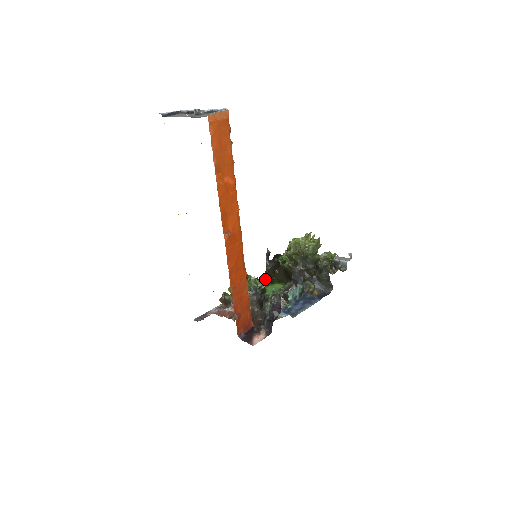
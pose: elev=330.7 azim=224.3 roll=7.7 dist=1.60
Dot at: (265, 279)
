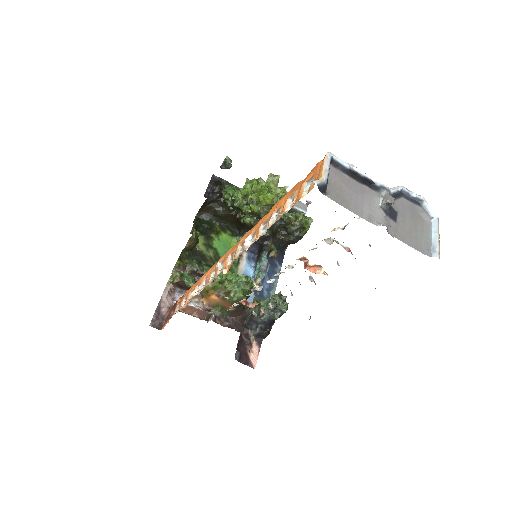
Dot at: (200, 219)
